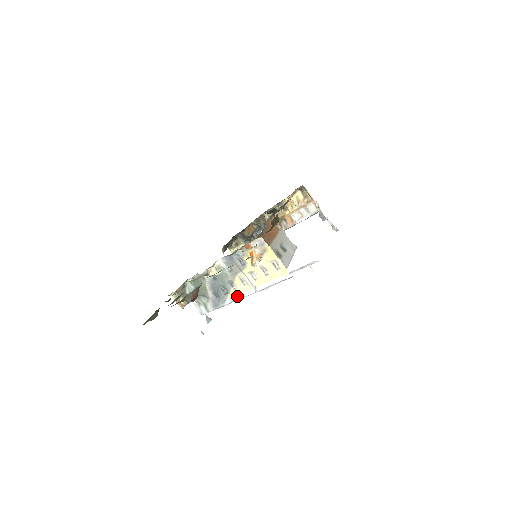
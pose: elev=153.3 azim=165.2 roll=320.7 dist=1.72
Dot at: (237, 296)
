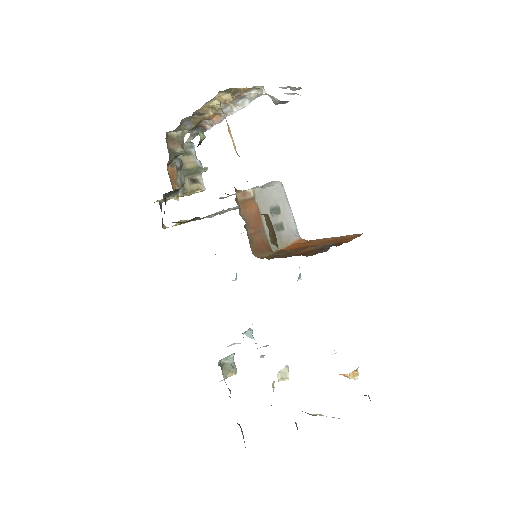
Dot at: occluded
